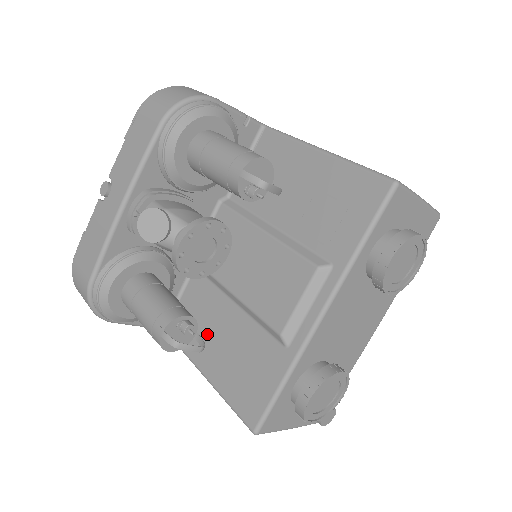
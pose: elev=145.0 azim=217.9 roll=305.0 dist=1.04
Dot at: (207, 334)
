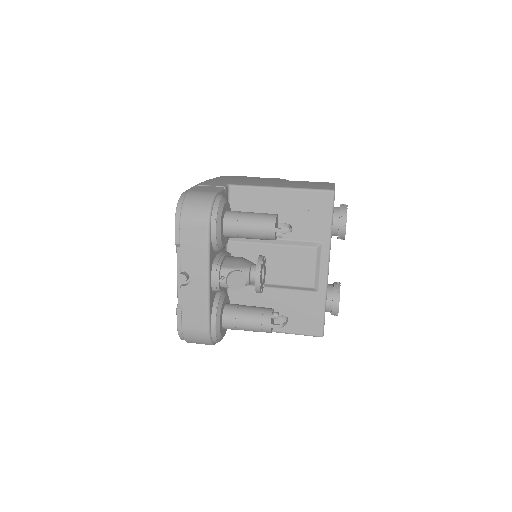
Dot at: occluded
